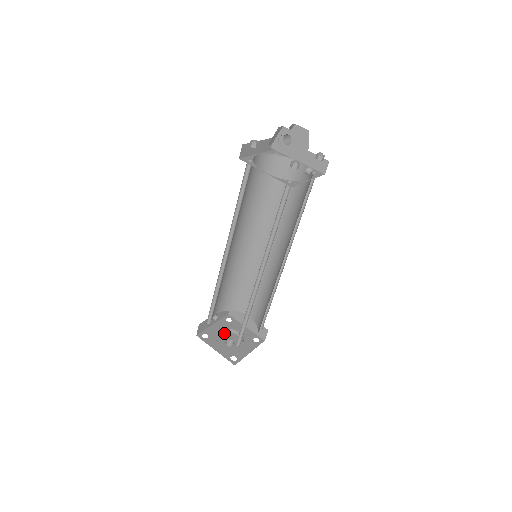
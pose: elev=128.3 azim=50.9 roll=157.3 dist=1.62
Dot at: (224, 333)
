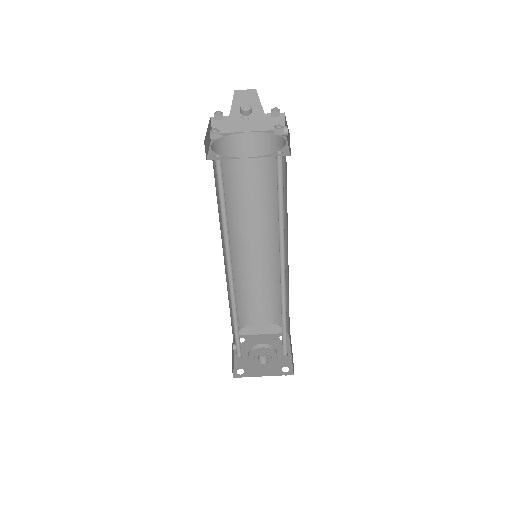
Dot at: (249, 355)
